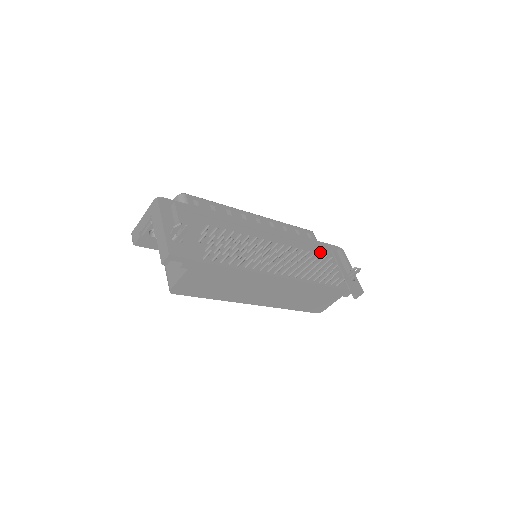
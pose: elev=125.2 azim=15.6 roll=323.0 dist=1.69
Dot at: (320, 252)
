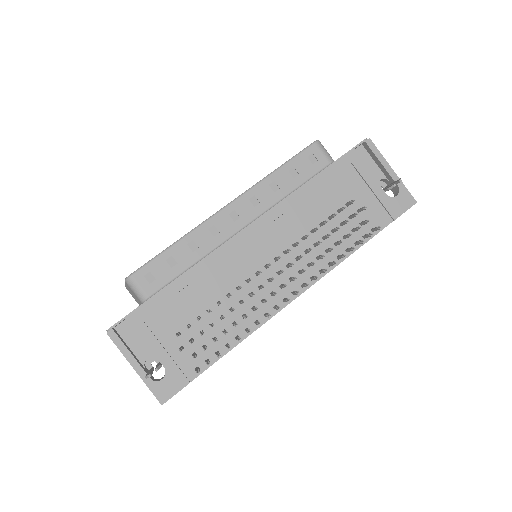
Dot at: (335, 187)
